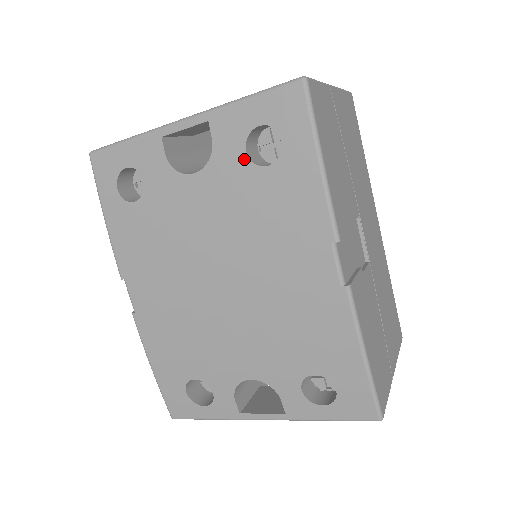
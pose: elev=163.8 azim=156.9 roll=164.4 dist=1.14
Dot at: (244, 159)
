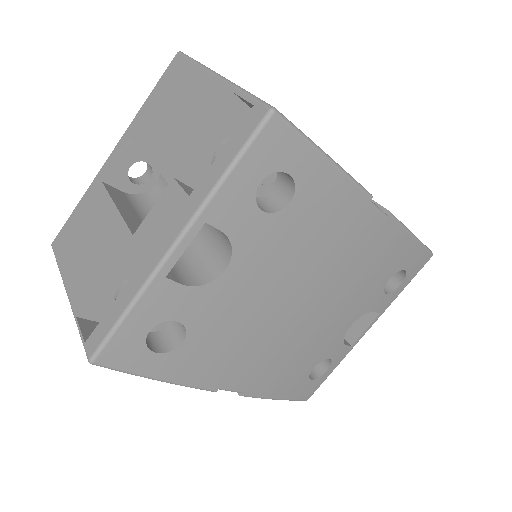
Dot at: (265, 218)
